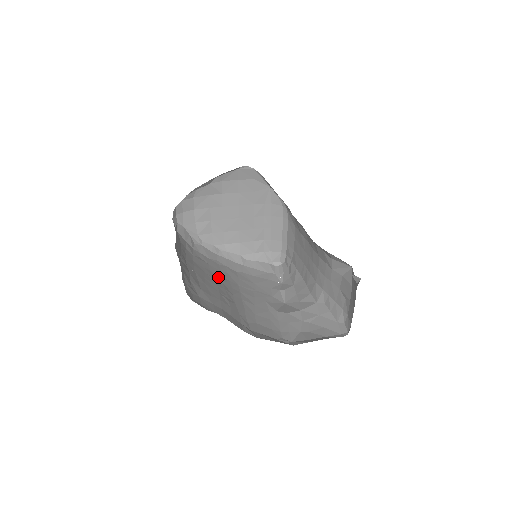
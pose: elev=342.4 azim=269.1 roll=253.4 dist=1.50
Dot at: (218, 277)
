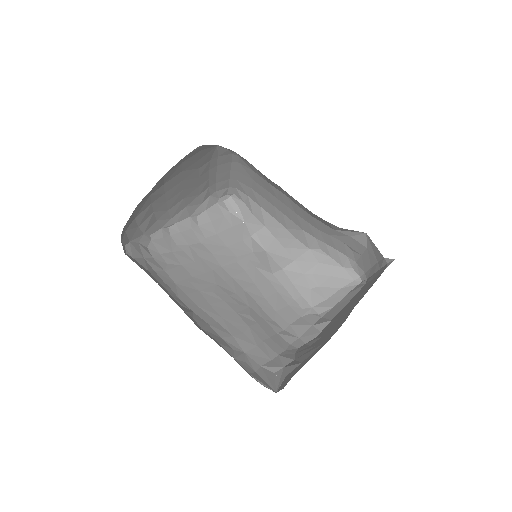
Dot at: (206, 279)
